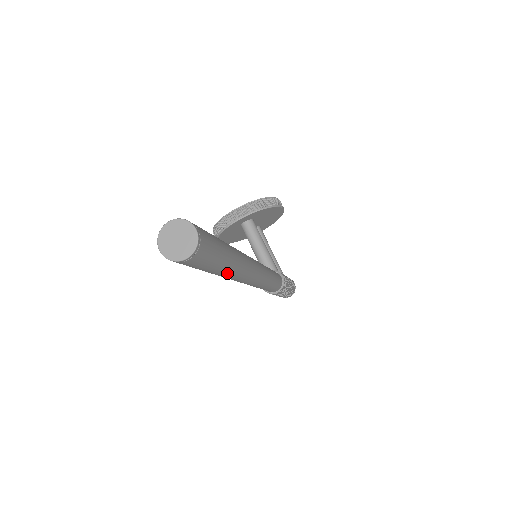
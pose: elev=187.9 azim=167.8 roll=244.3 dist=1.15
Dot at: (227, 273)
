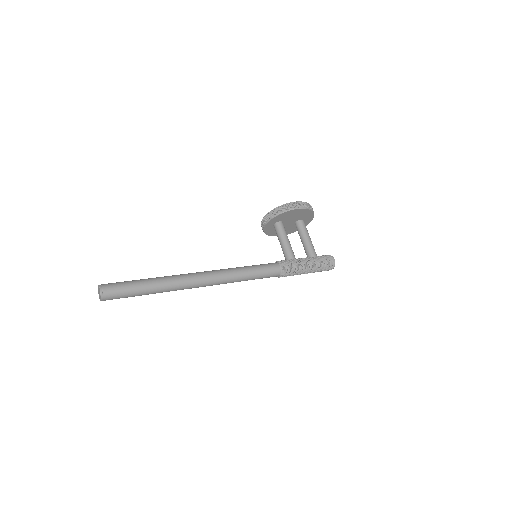
Dot at: occluded
